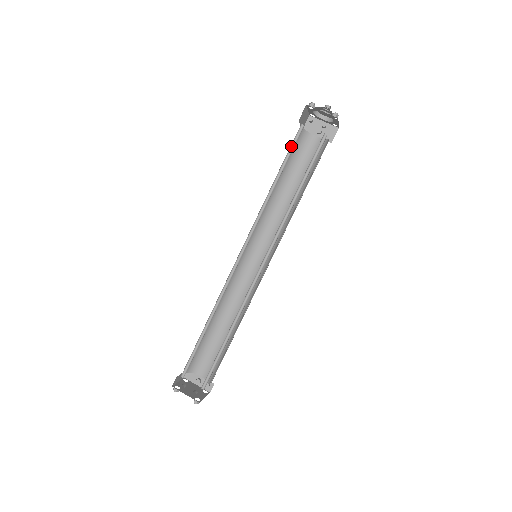
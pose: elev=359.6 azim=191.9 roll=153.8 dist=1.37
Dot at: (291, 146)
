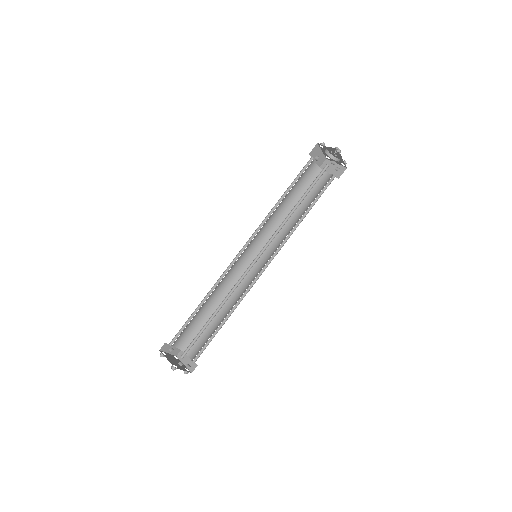
Dot at: (315, 179)
